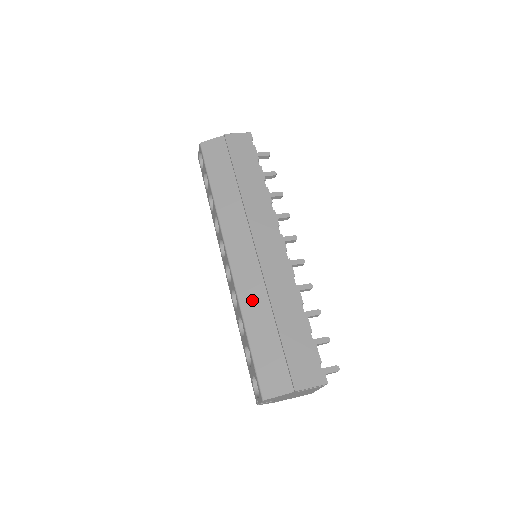
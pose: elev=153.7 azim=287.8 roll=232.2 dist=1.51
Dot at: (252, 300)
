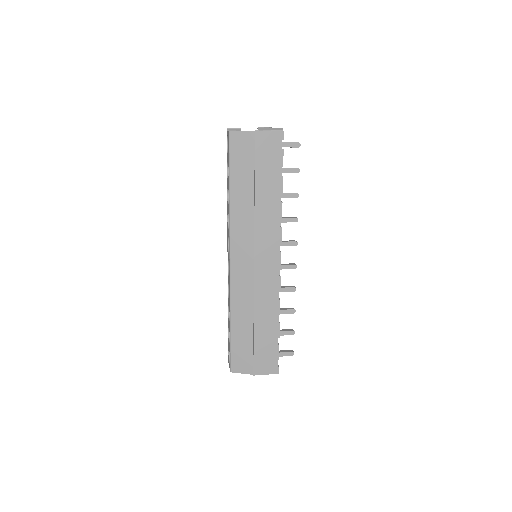
Dot at: (240, 303)
